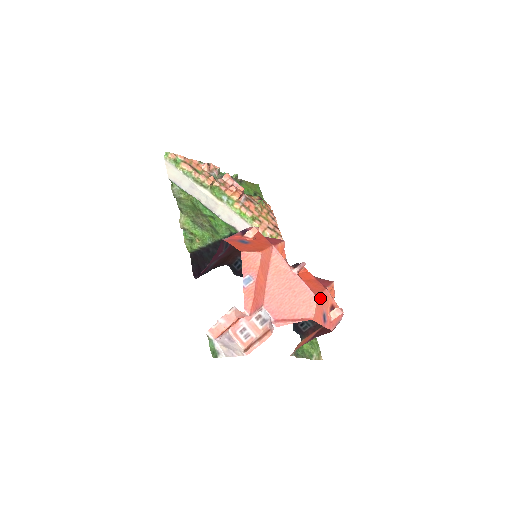
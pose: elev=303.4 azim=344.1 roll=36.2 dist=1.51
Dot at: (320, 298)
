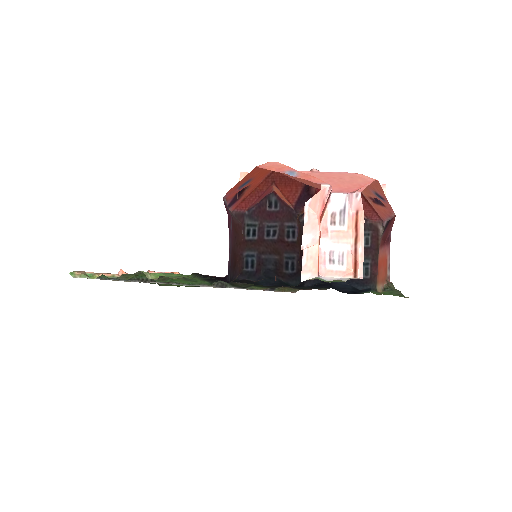
Dot at: occluded
